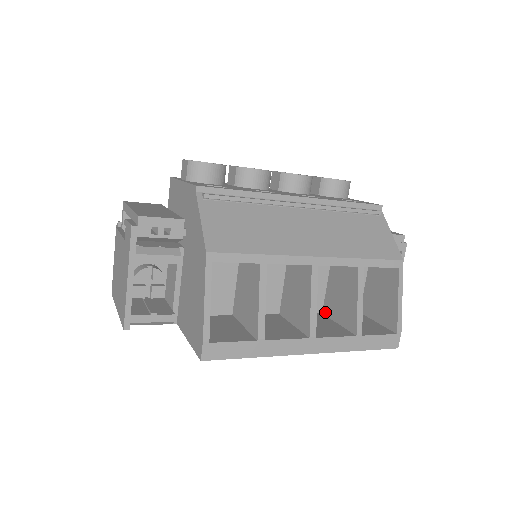
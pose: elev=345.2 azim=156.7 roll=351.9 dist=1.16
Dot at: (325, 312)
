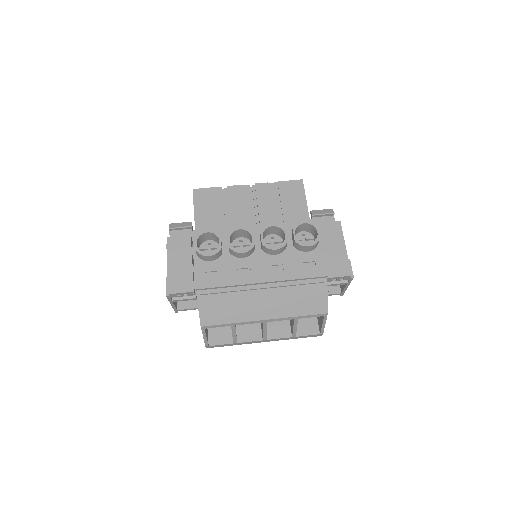
Dot at: occluded
